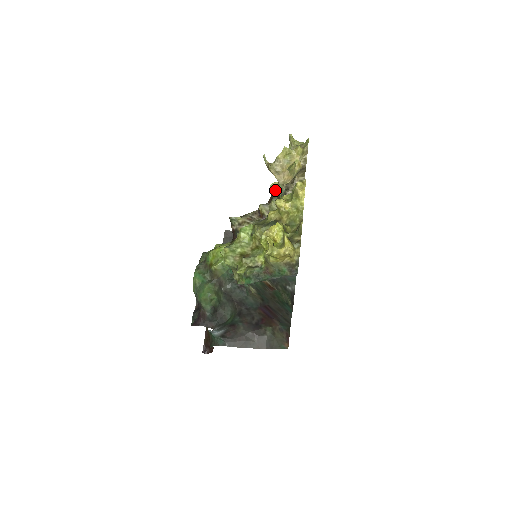
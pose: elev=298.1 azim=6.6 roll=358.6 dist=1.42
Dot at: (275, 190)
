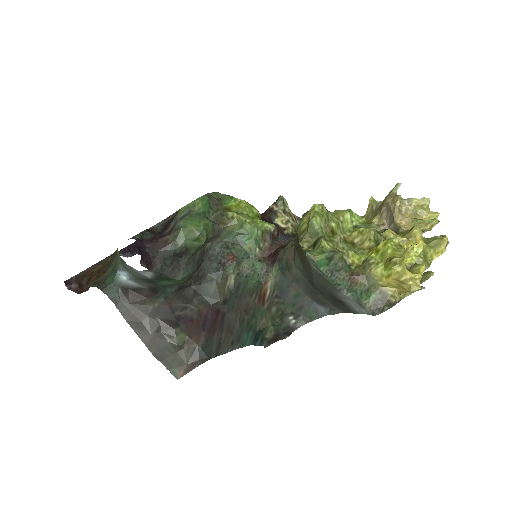
Dot at: occluded
